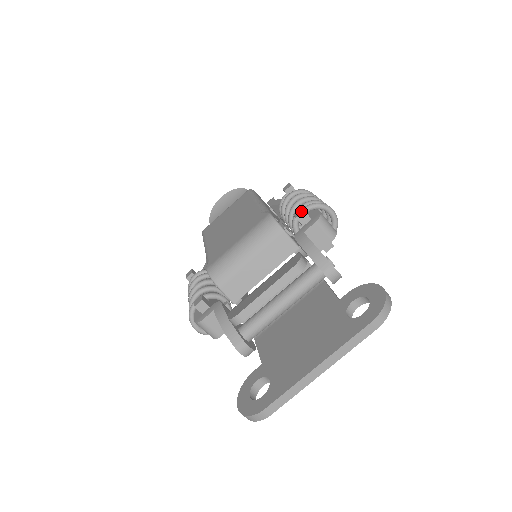
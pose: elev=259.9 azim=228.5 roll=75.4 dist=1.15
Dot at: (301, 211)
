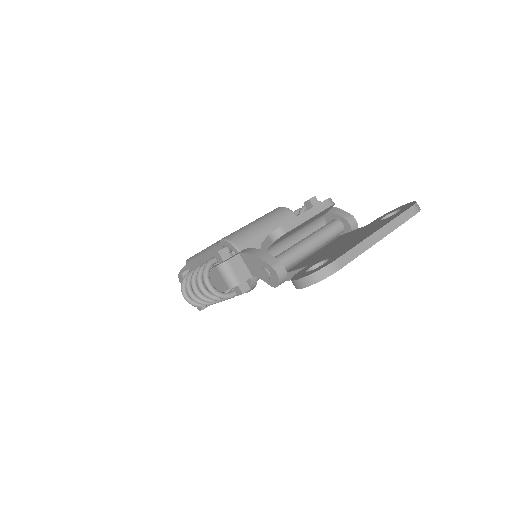
Dot at: (312, 197)
